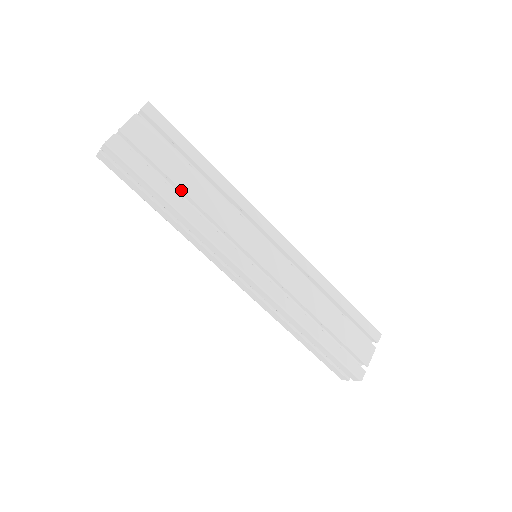
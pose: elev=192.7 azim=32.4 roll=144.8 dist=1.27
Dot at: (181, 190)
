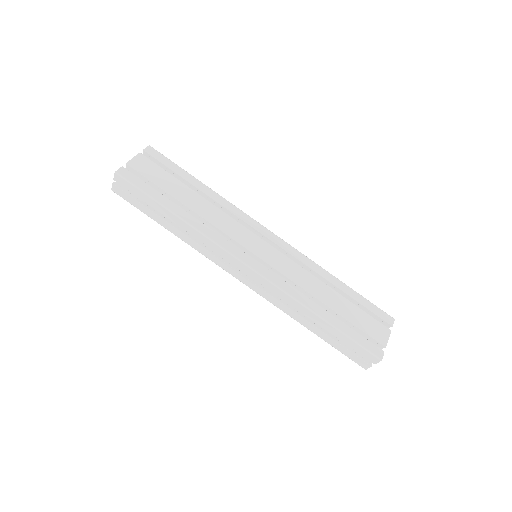
Dot at: (180, 203)
